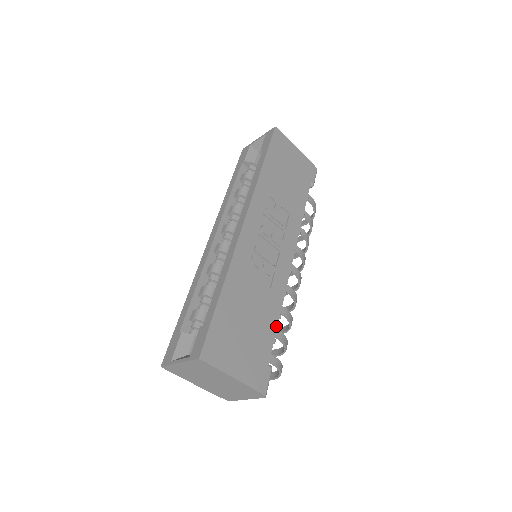
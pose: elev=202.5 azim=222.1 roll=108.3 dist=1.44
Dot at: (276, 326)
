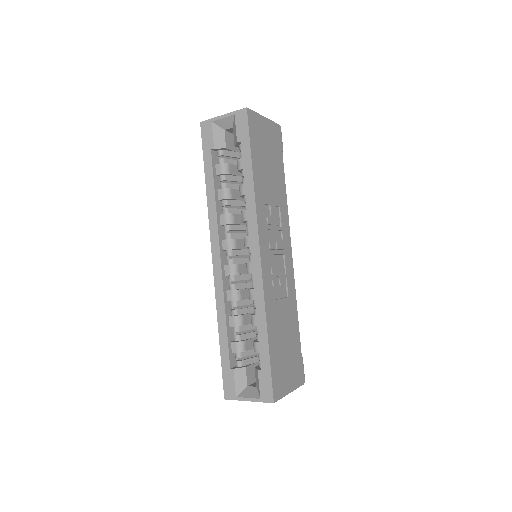
Dot at: (298, 325)
